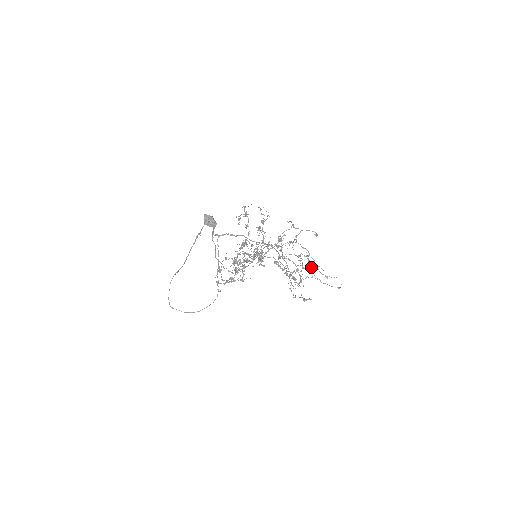
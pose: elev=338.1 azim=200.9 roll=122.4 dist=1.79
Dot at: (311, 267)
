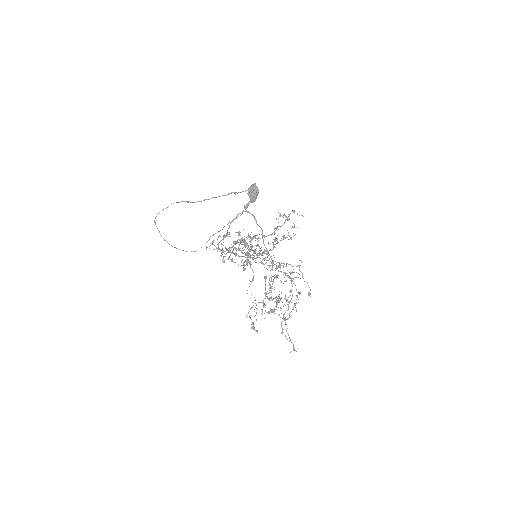
Dot at: (291, 311)
